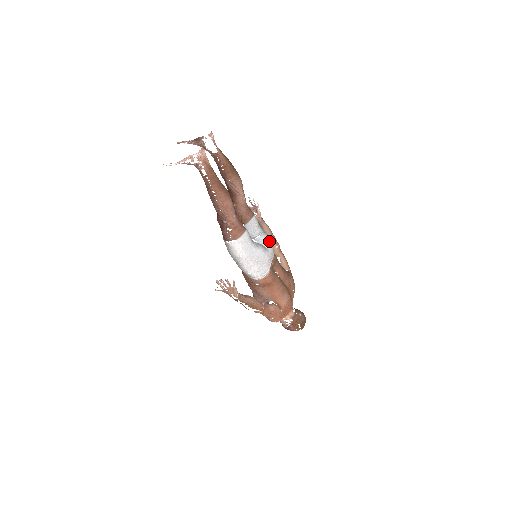
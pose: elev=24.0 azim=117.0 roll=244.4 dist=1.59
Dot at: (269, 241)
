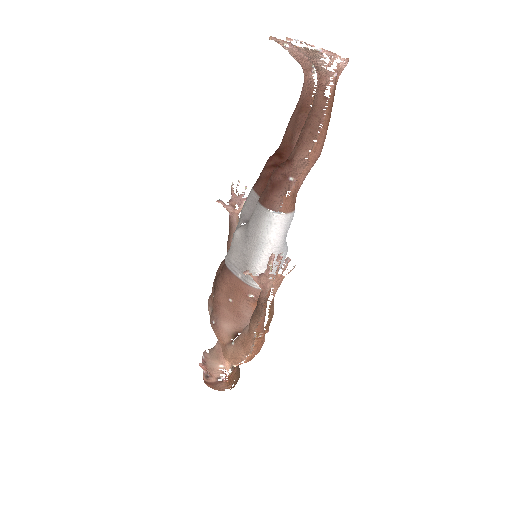
Dot at: occluded
